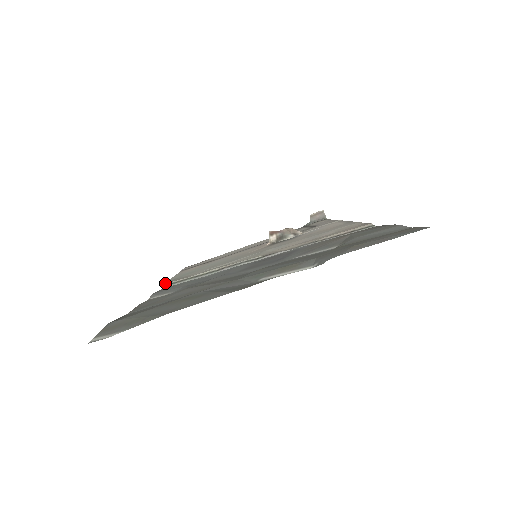
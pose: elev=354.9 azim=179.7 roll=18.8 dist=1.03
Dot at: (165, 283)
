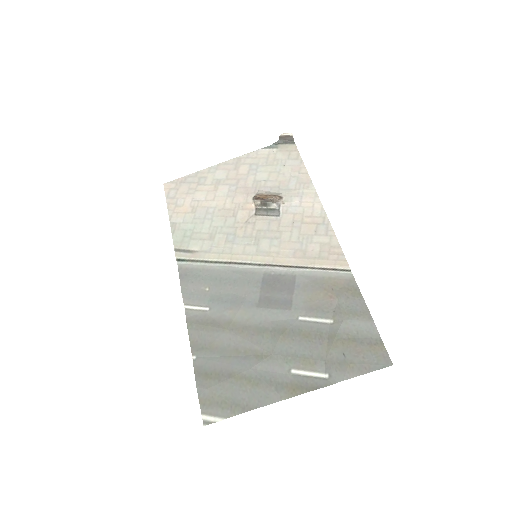
Dot at: (175, 255)
